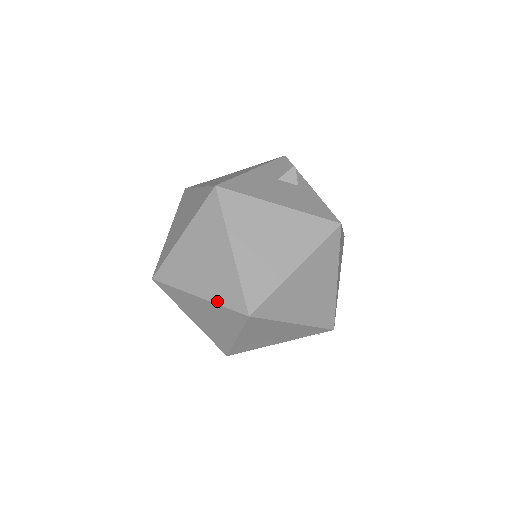
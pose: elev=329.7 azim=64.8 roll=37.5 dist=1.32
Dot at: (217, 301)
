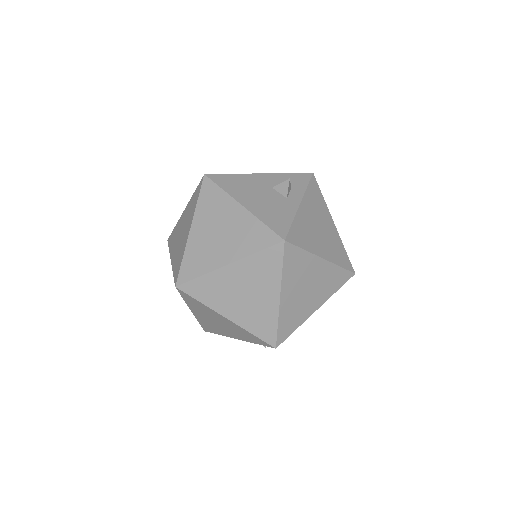
Dot at: (173, 268)
